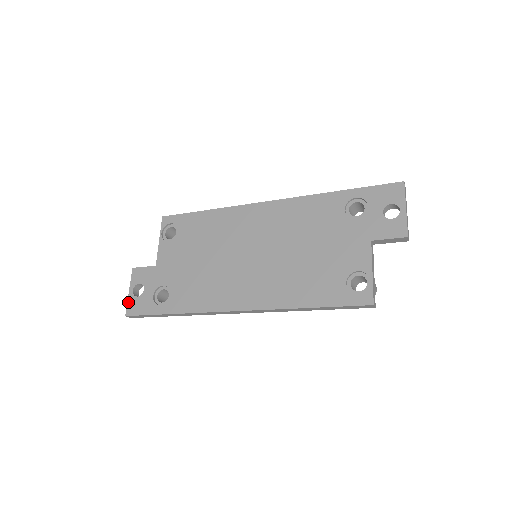
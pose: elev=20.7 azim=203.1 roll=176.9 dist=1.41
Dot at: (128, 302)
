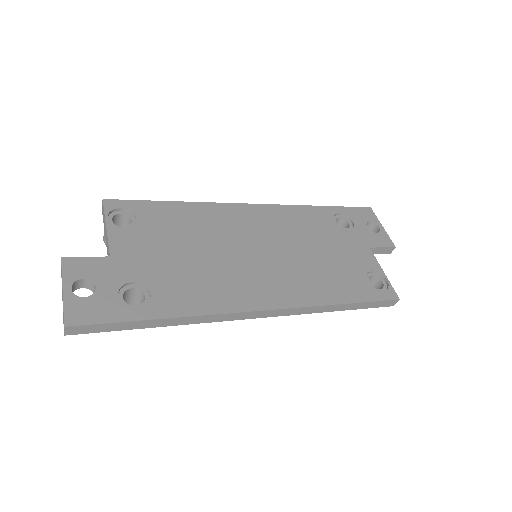
Dot at: (65, 305)
